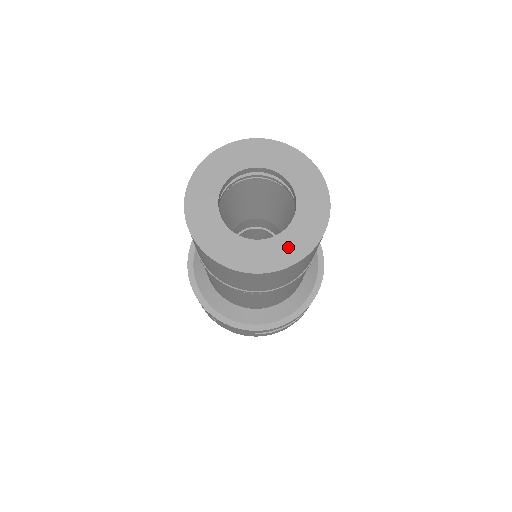
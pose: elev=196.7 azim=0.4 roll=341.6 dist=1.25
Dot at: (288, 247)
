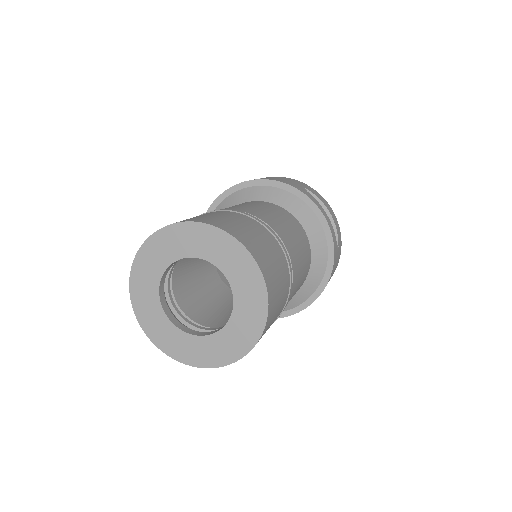
Dot at: (229, 344)
